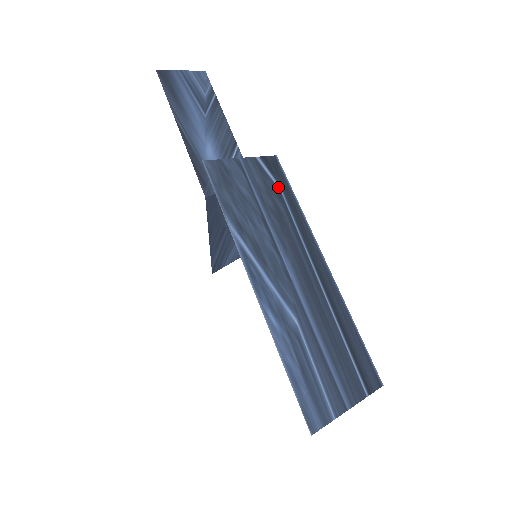
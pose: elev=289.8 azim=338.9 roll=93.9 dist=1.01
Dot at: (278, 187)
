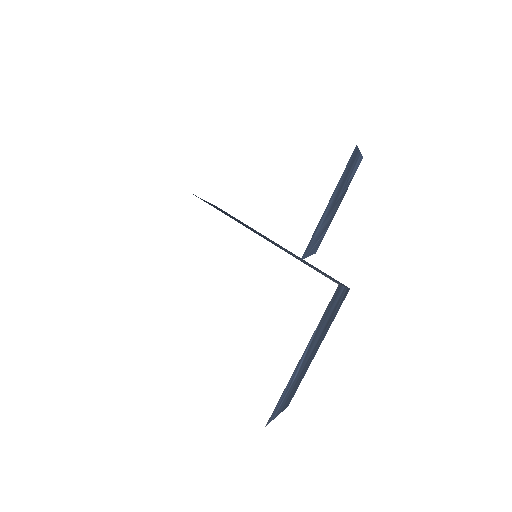
Dot at: (338, 308)
